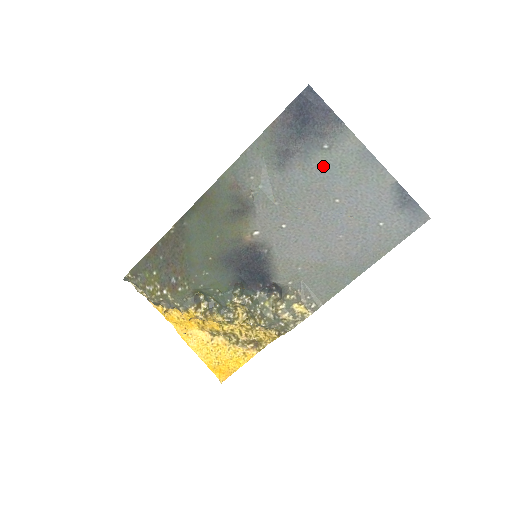
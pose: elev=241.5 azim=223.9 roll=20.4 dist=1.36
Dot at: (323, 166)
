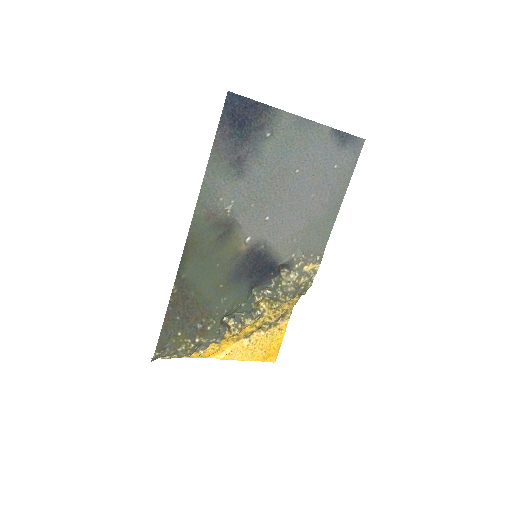
Dot at: (274, 152)
